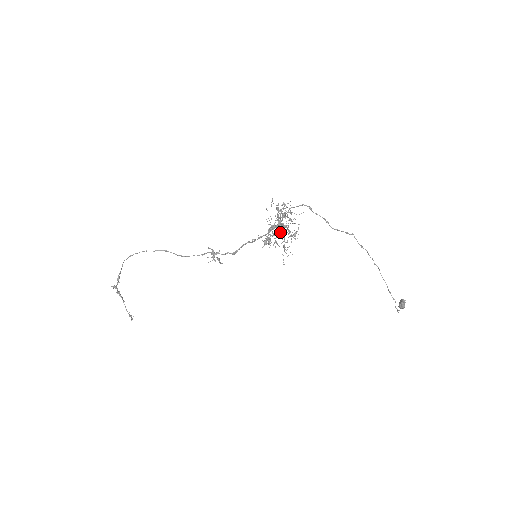
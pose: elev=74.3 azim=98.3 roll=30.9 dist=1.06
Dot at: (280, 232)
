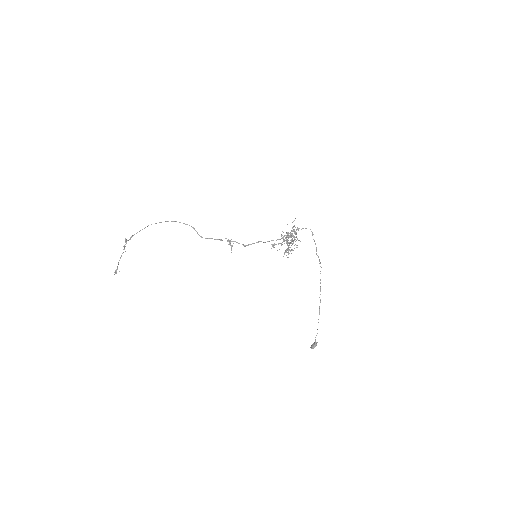
Dot at: occluded
